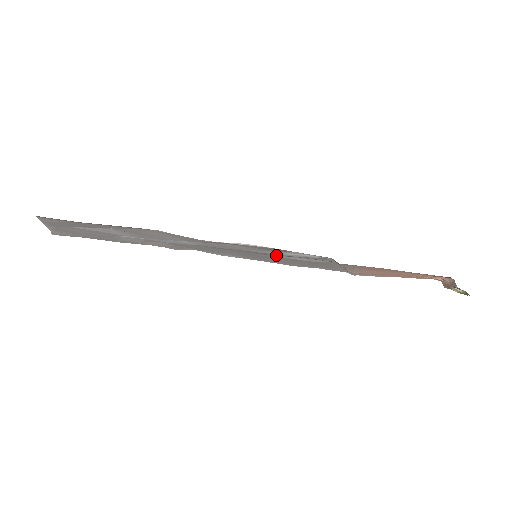
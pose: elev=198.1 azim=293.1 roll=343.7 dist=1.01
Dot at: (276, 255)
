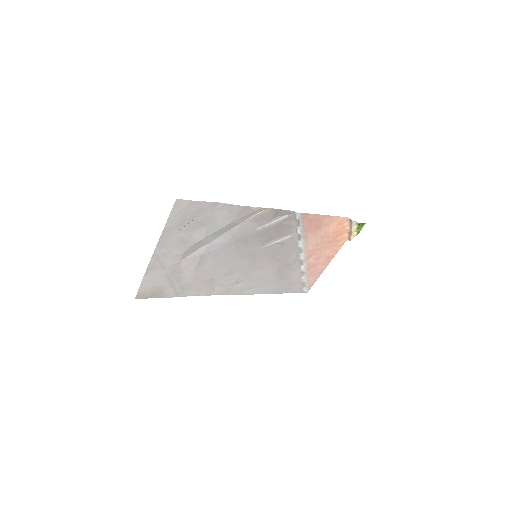
Dot at: (268, 238)
